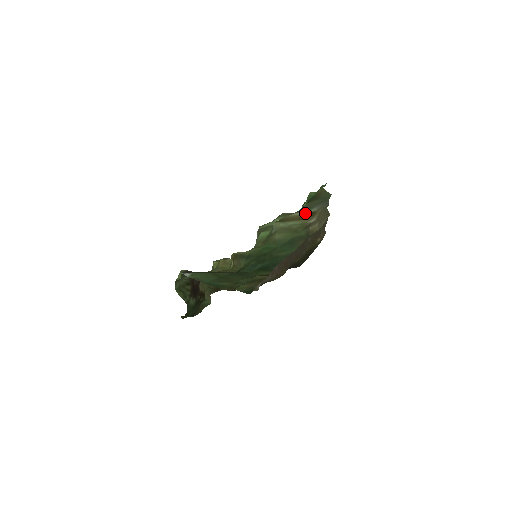
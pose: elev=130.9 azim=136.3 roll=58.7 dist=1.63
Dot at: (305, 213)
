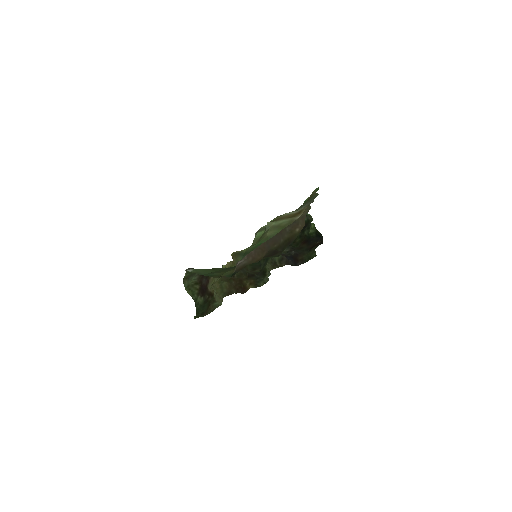
Dot at: (294, 212)
